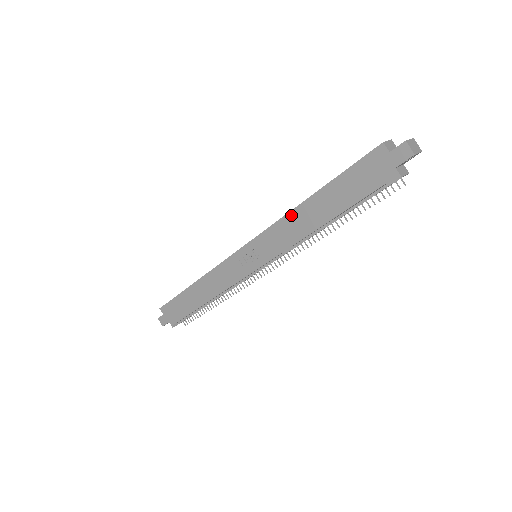
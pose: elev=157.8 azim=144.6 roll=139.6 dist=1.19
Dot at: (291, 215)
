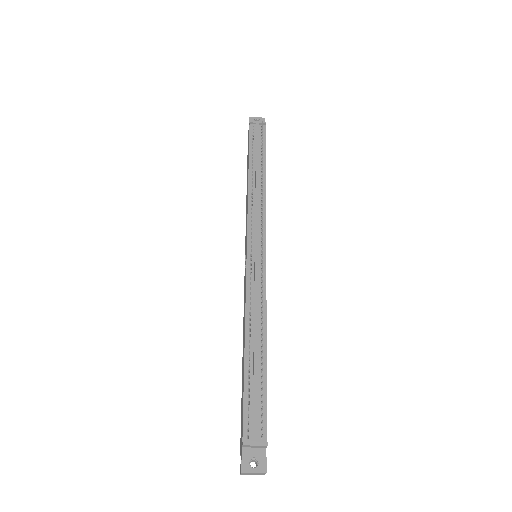
Dot at: (246, 206)
